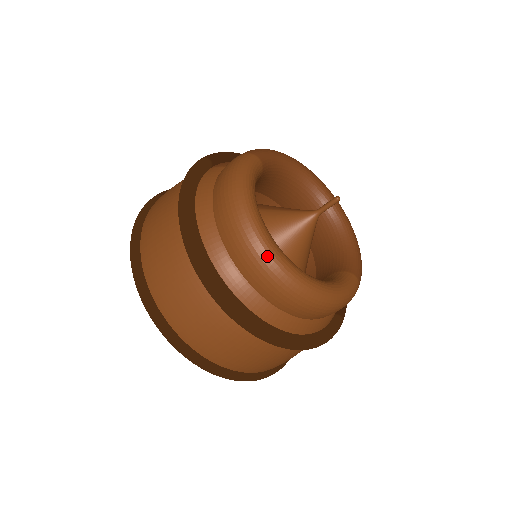
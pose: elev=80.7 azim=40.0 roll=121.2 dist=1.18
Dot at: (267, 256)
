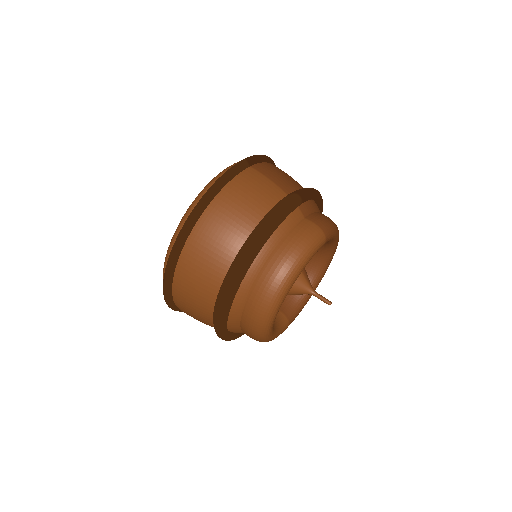
Dot at: (268, 317)
